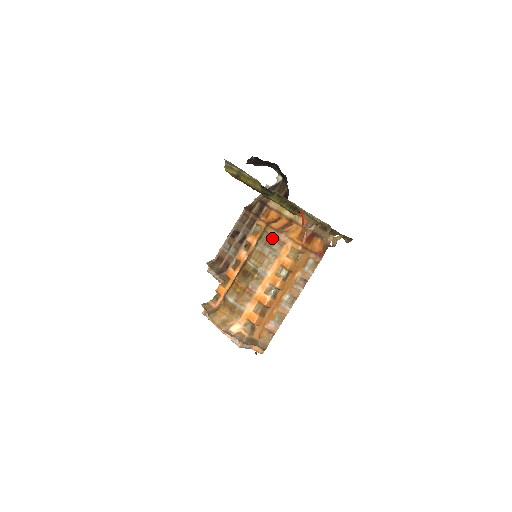
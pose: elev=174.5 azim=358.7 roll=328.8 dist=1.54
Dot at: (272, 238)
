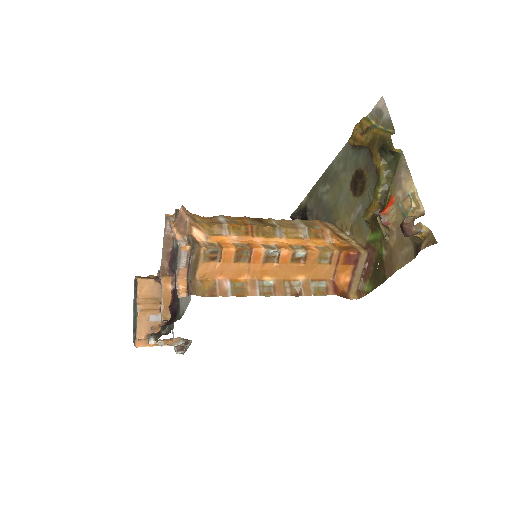
Dot at: (316, 225)
